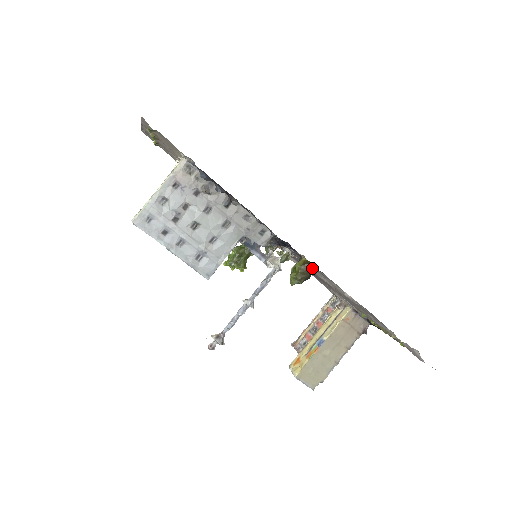
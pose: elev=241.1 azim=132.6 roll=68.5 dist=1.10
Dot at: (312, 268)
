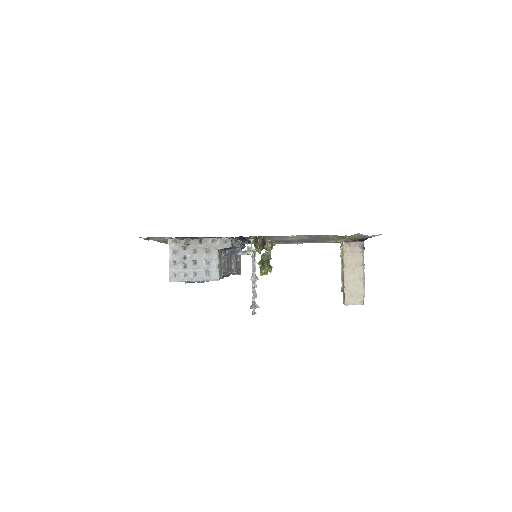
Dot at: (261, 238)
